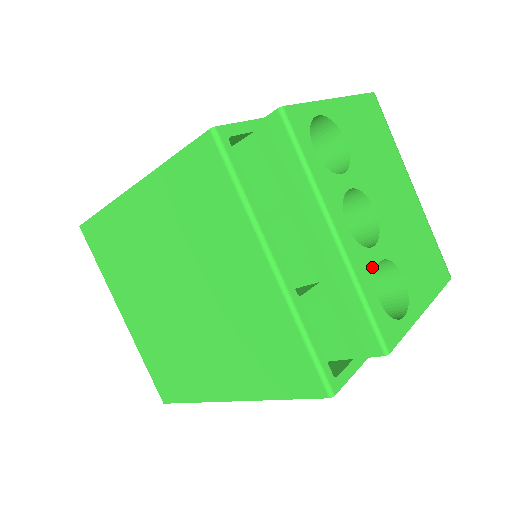
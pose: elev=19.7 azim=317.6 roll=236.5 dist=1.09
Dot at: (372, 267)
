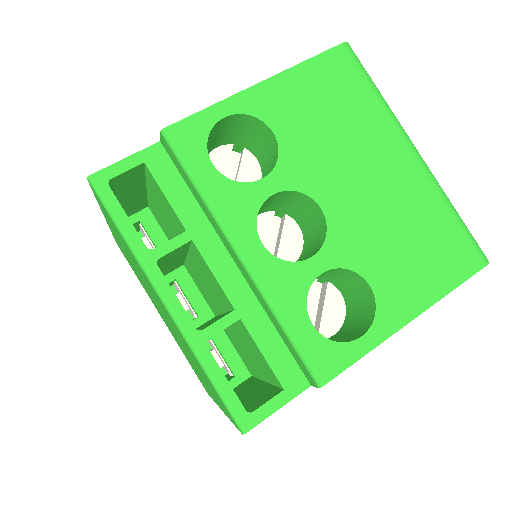
Dot at: (304, 284)
